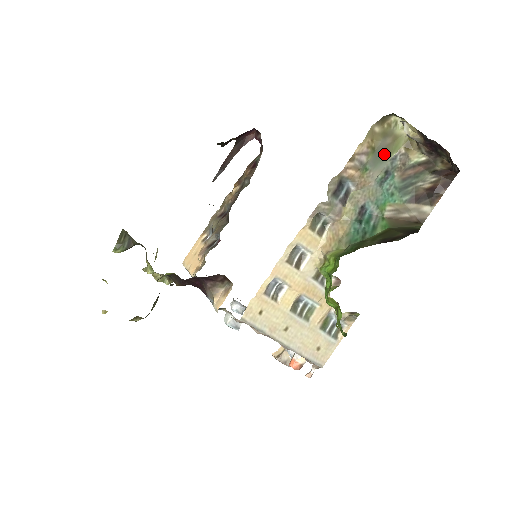
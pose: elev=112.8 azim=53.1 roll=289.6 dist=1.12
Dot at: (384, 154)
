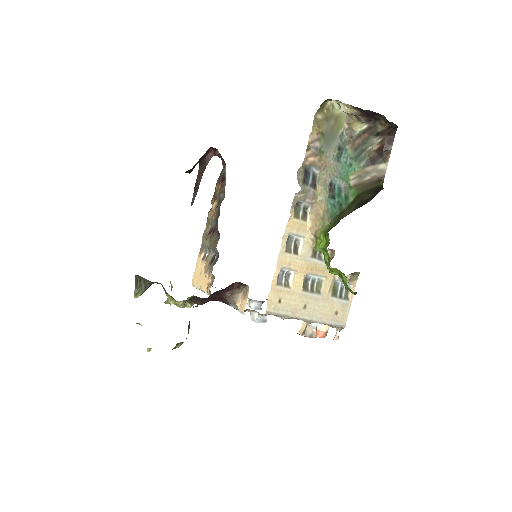
Dot at: (332, 134)
